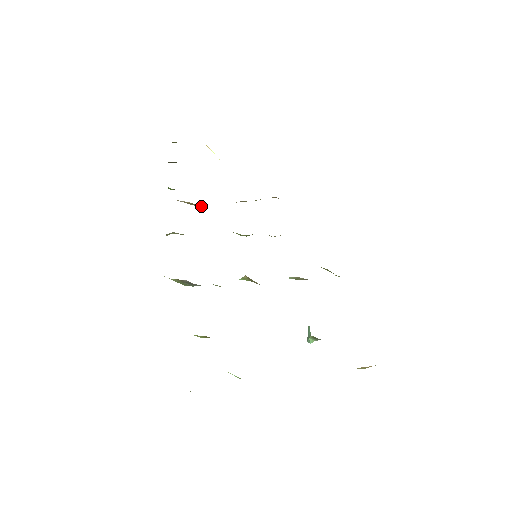
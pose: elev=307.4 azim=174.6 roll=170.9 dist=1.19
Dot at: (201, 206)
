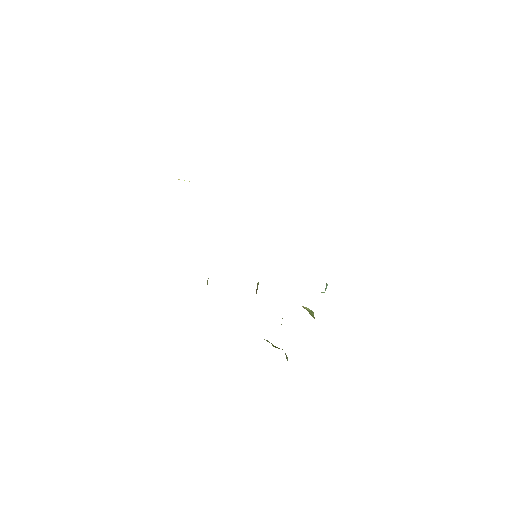
Dot at: occluded
